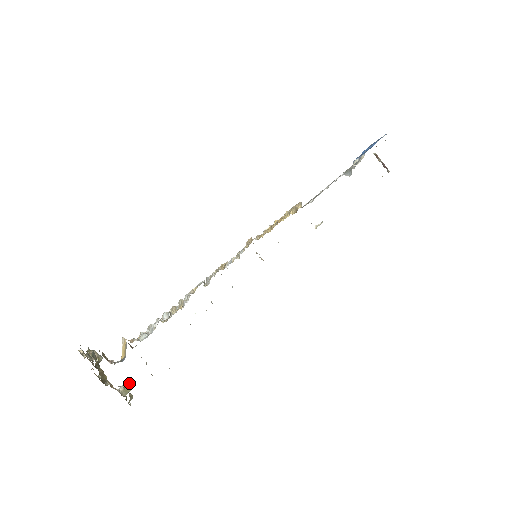
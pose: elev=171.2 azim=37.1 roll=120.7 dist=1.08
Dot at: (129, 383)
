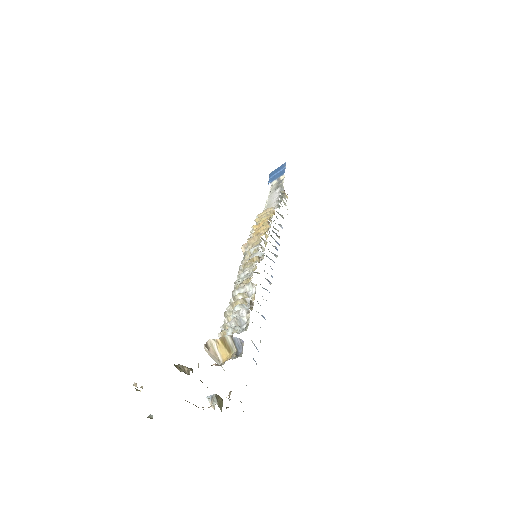
Dot at: (218, 396)
